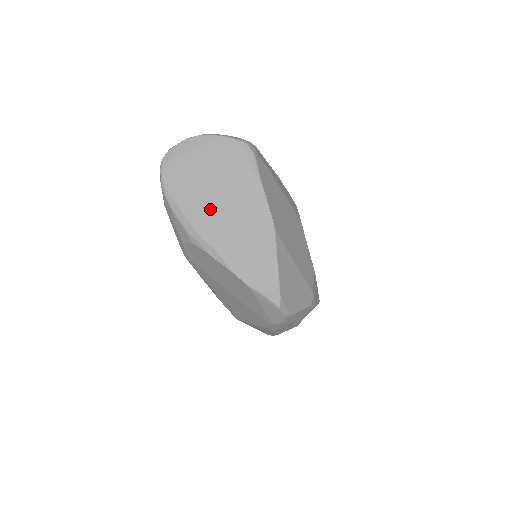
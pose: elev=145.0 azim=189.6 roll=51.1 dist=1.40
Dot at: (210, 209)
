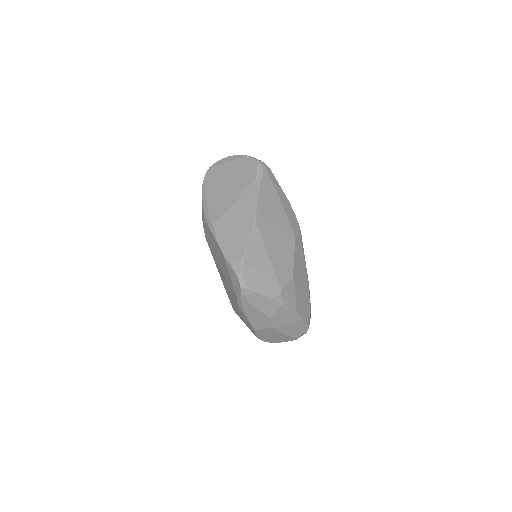
Dot at: (222, 199)
